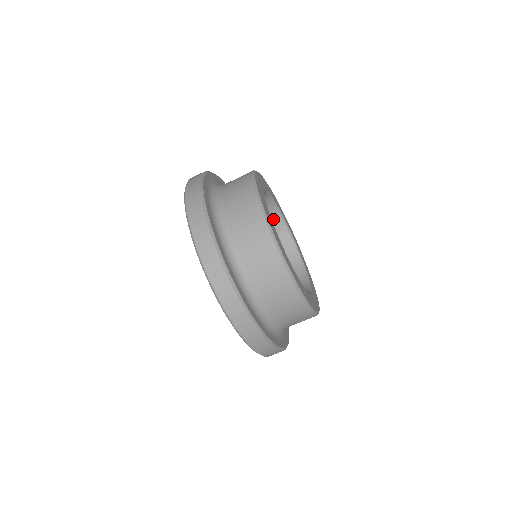
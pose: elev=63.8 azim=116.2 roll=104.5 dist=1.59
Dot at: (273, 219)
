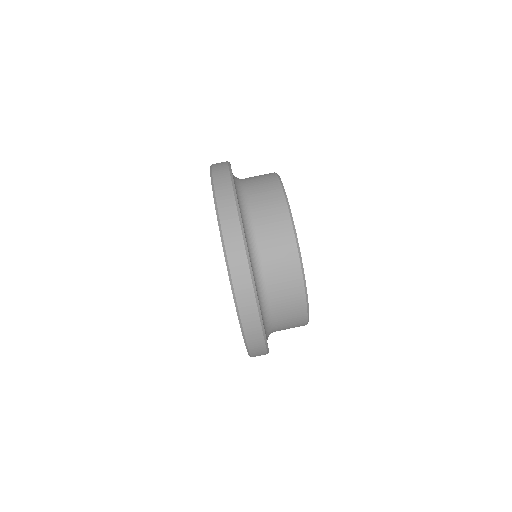
Dot at: occluded
